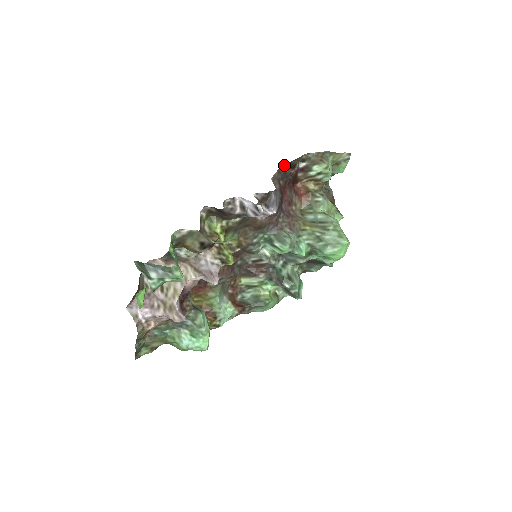
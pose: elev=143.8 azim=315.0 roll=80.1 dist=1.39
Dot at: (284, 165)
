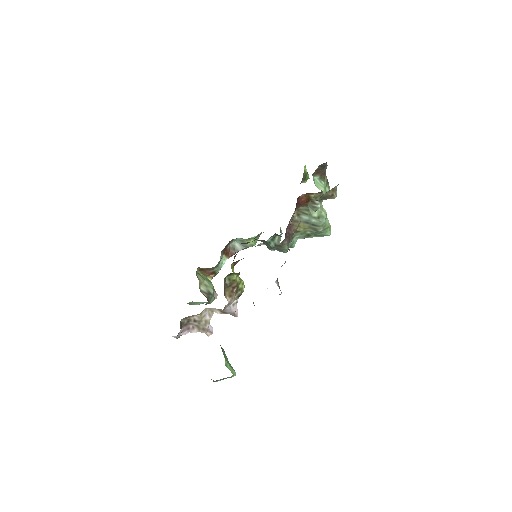
Dot at: occluded
